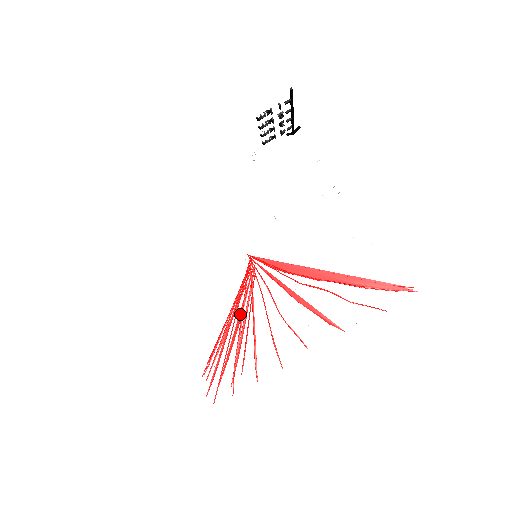
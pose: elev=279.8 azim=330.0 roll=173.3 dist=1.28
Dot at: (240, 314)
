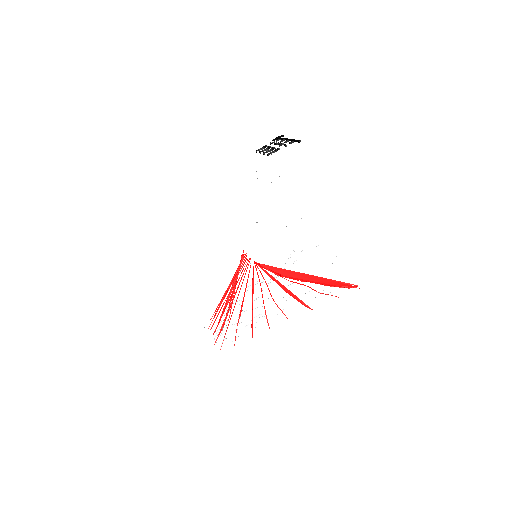
Dot at: (233, 285)
